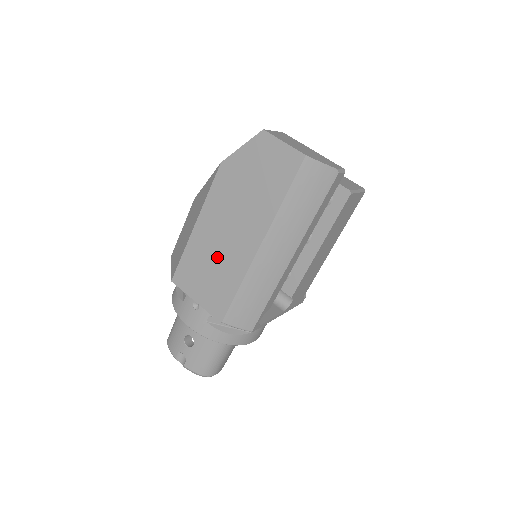
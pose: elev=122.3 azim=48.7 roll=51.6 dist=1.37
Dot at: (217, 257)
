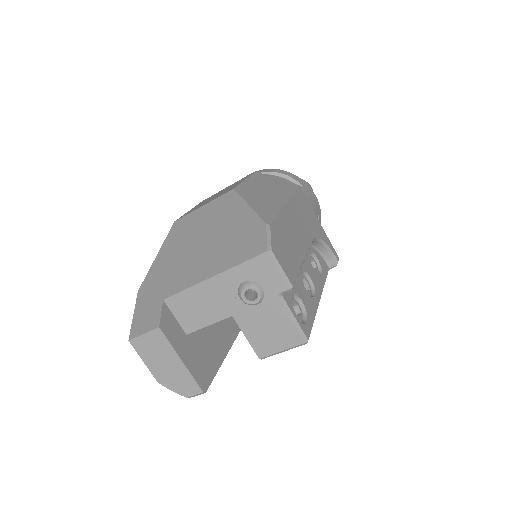
Dot at: occluded
